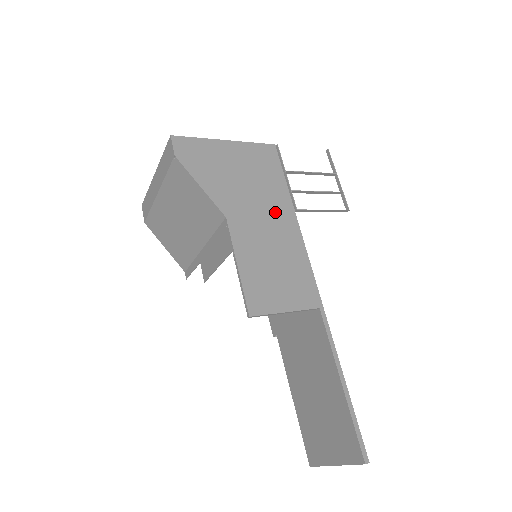
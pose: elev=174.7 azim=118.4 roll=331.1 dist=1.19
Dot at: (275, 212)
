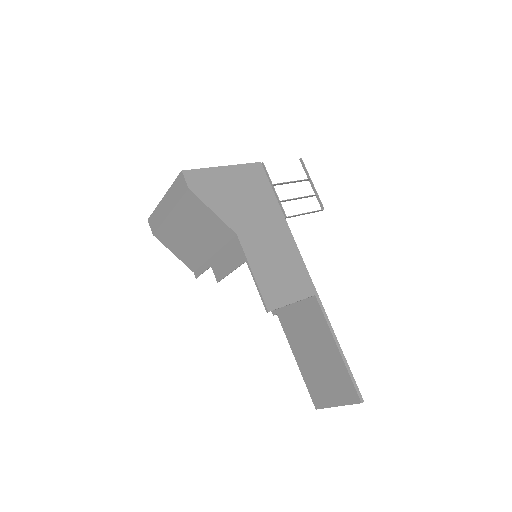
Dot at: (271, 222)
